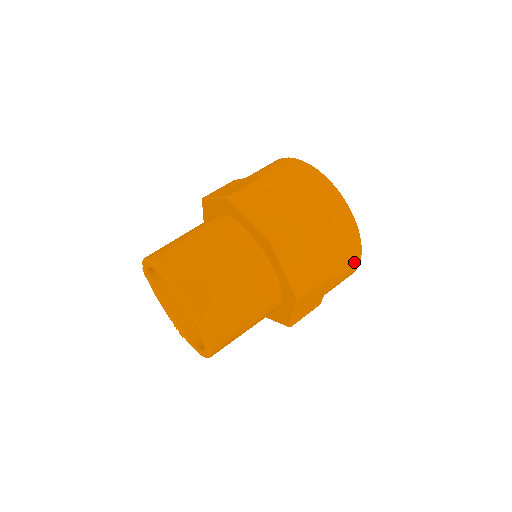
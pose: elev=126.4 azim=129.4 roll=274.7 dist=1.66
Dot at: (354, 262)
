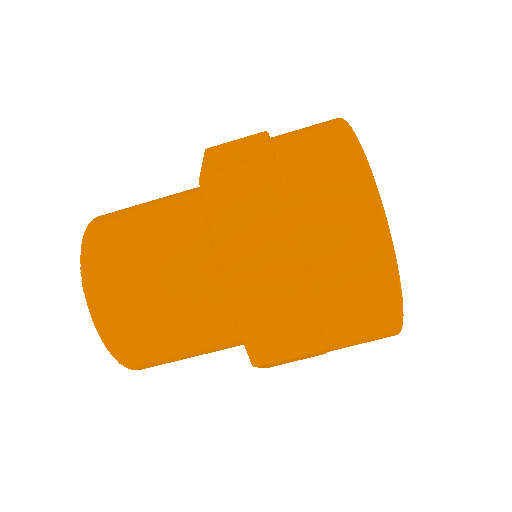
Dot at: occluded
